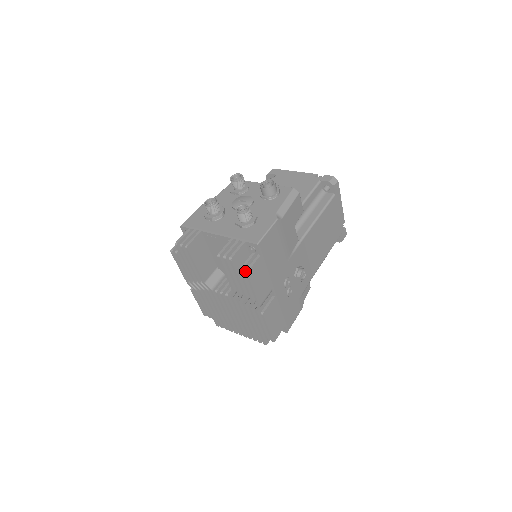
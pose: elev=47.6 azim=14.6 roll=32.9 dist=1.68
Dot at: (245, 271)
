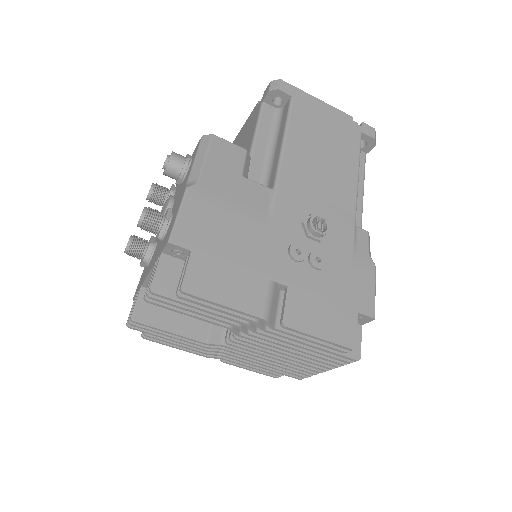
Dot at: (179, 291)
